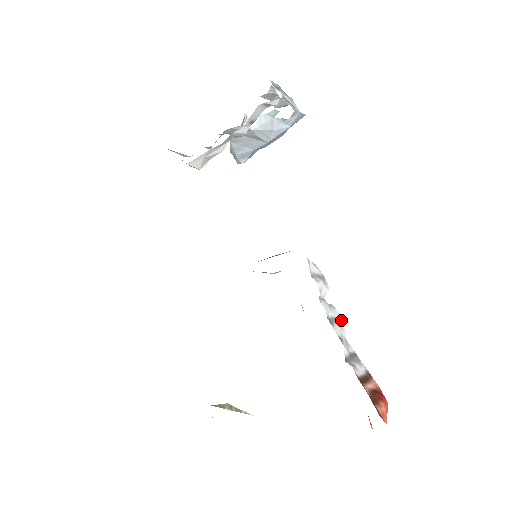
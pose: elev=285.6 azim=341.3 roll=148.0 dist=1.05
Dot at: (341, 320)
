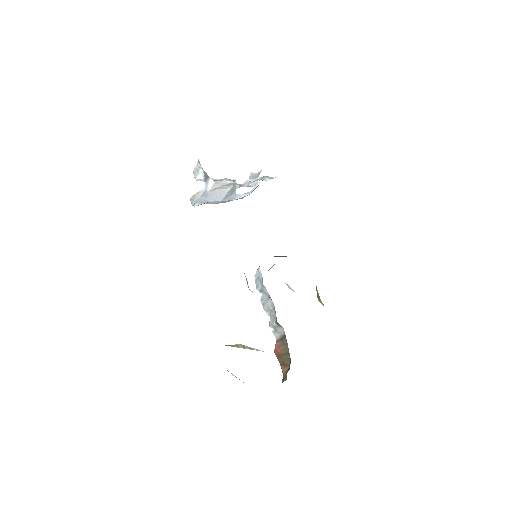
Dot at: occluded
